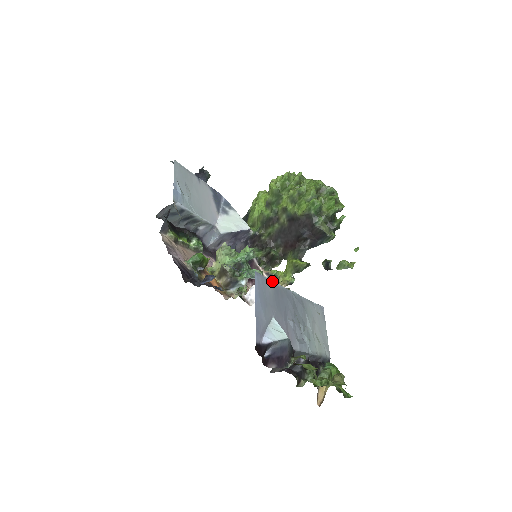
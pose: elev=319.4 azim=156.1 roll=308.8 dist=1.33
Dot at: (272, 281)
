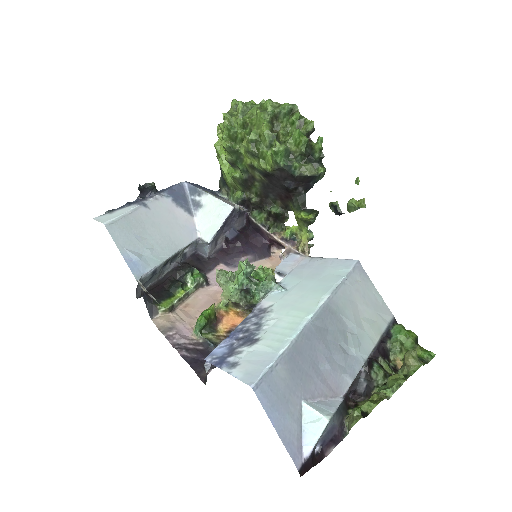
Dot at: (279, 357)
